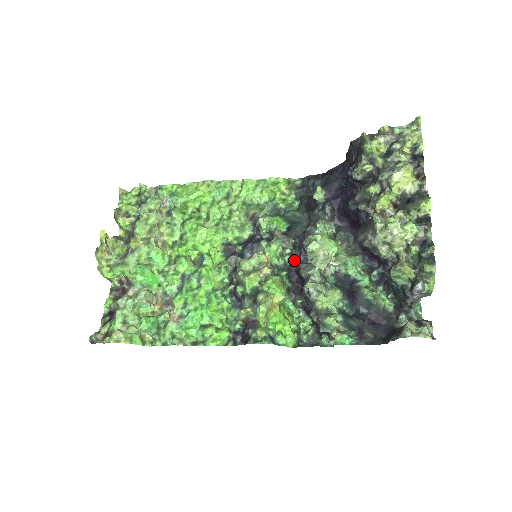
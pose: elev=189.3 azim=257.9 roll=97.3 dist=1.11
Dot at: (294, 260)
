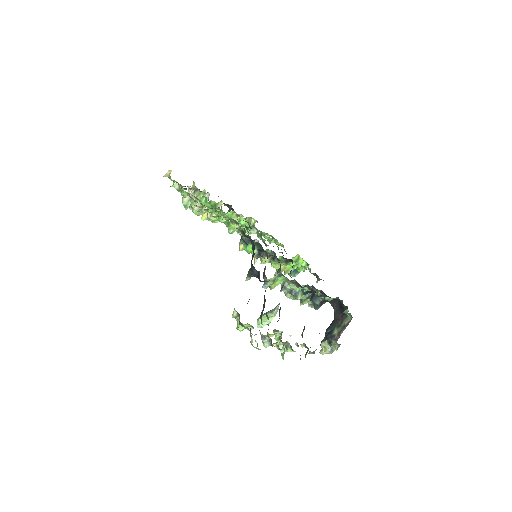
Dot at: occluded
